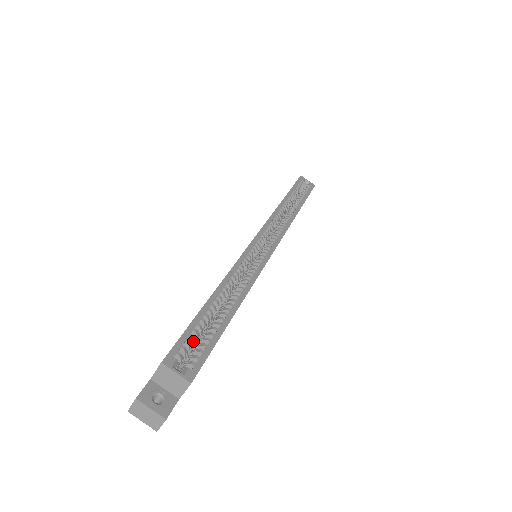
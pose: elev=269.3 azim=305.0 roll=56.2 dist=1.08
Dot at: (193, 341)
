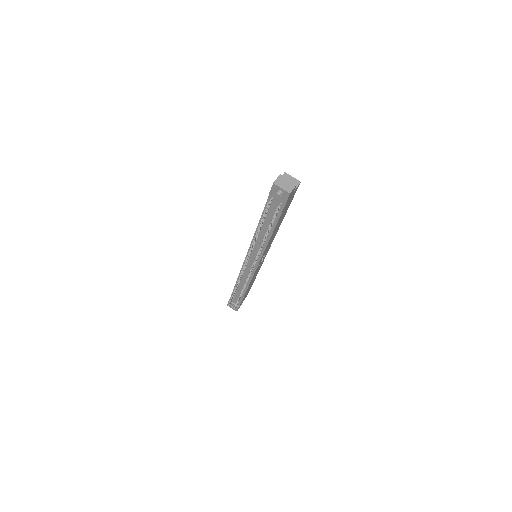
Dot at: occluded
